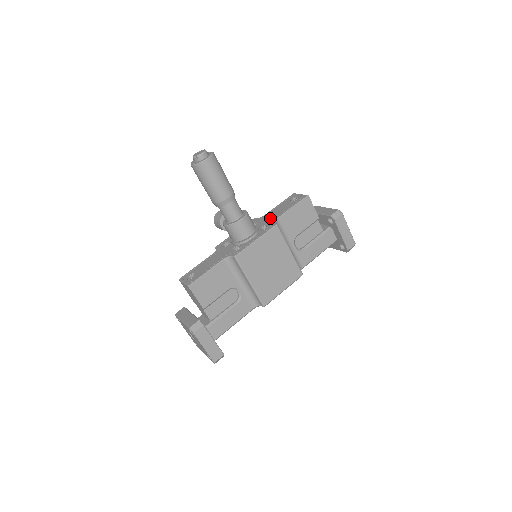
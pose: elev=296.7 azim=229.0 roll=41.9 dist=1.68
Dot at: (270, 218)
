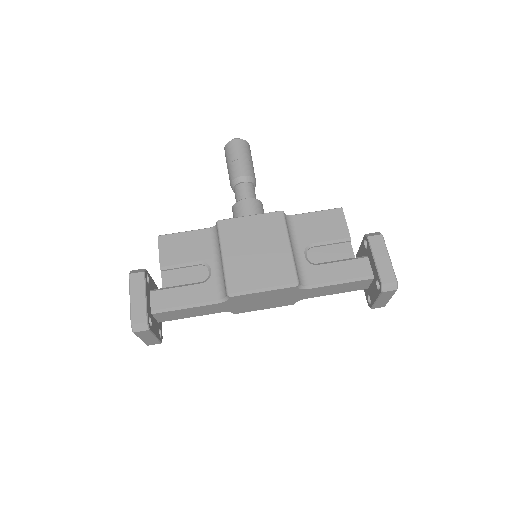
Dot at: occluded
